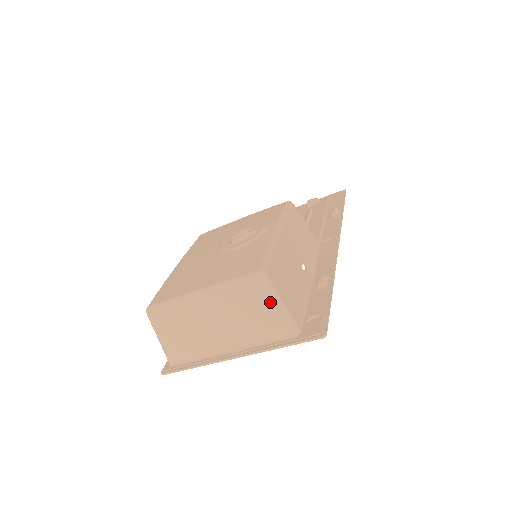
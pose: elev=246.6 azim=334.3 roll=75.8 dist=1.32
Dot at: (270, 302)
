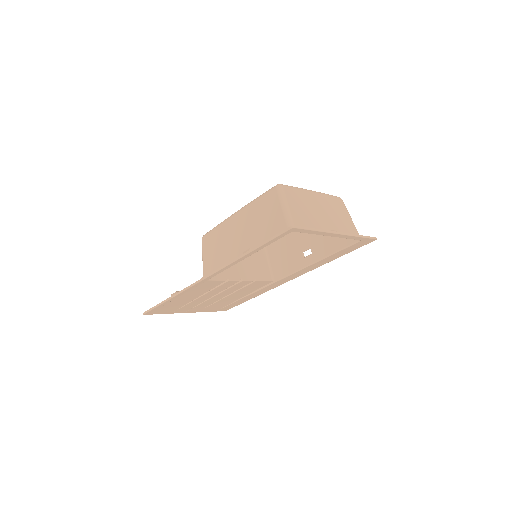
Dot at: (347, 213)
